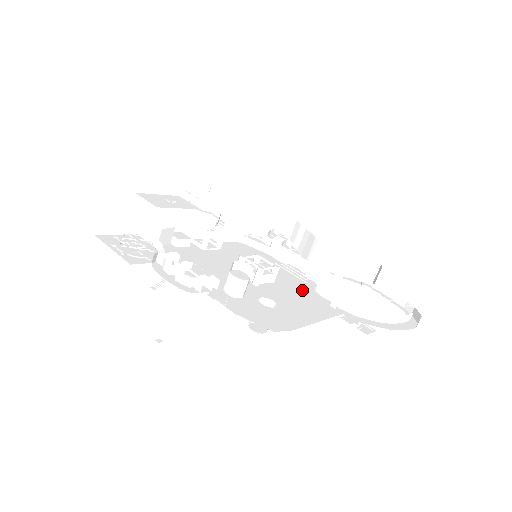
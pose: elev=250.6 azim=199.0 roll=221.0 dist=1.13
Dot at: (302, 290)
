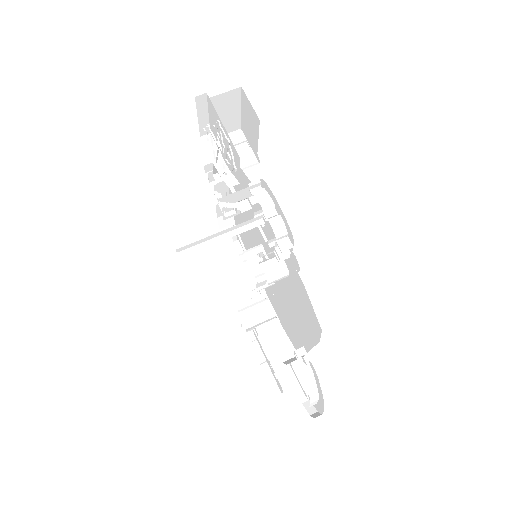
Dot at: occluded
